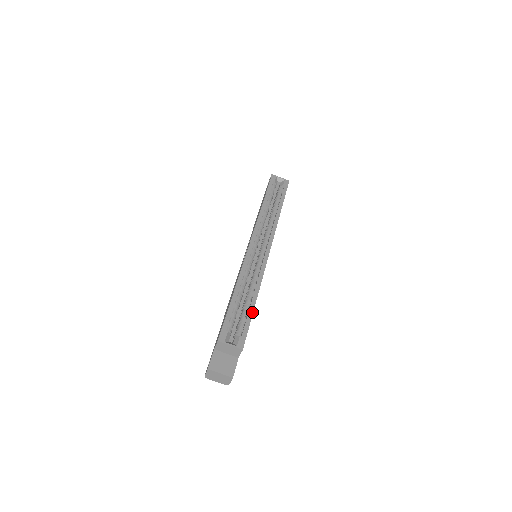
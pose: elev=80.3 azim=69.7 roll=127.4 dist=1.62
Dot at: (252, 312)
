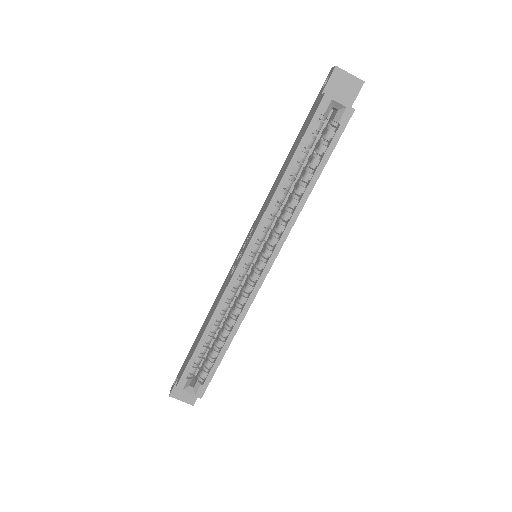
Dot at: (221, 359)
